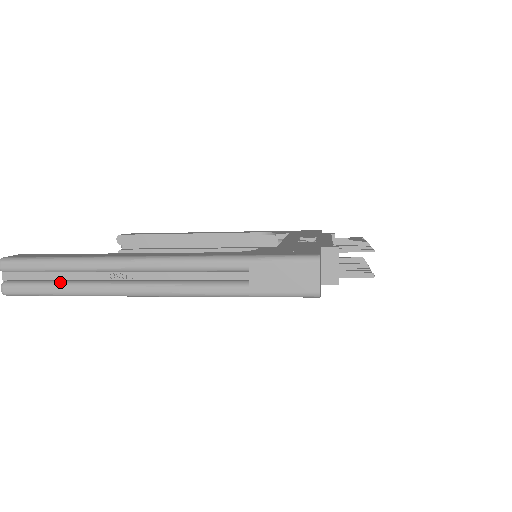
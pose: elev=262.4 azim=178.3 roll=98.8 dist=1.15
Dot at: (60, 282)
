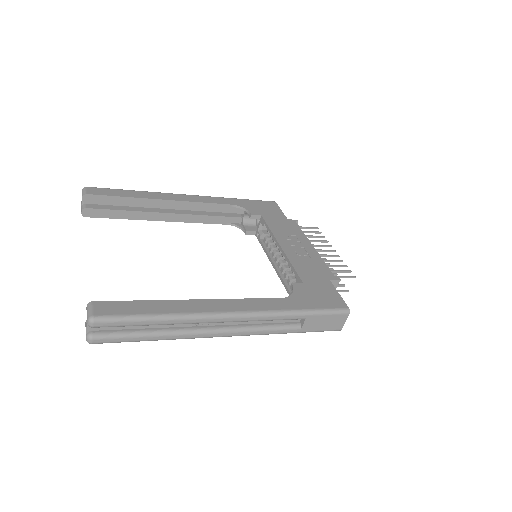
Dot at: (151, 332)
